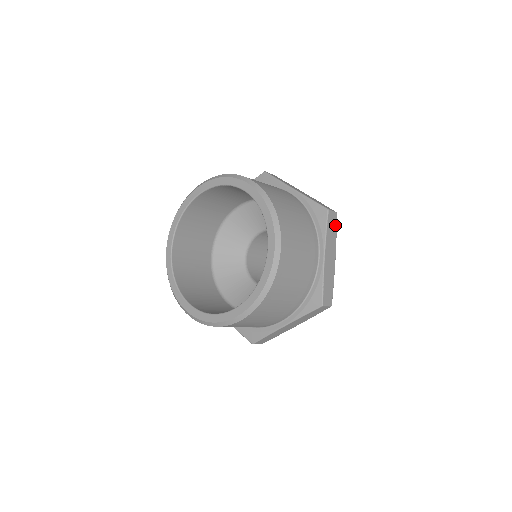
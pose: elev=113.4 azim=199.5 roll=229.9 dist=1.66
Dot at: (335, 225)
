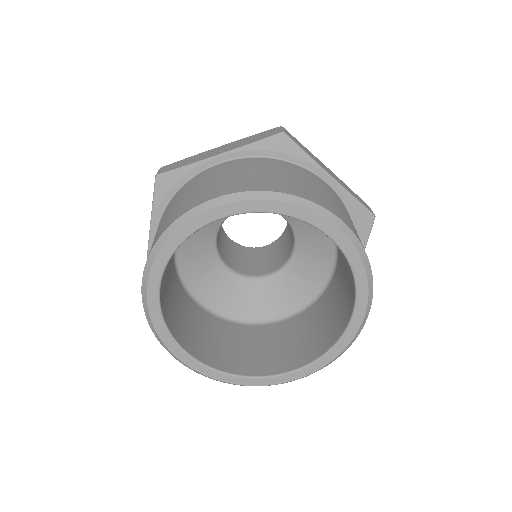
Dot at: (295, 139)
